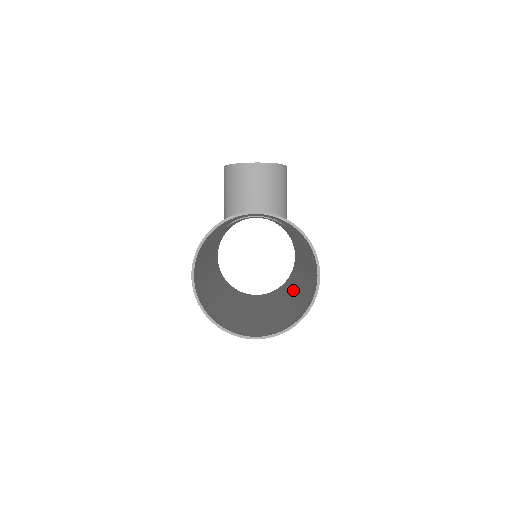
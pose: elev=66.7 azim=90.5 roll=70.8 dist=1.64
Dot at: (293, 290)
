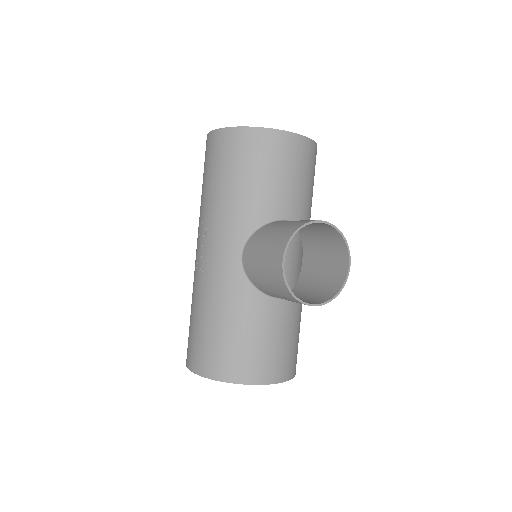
Dot at: occluded
